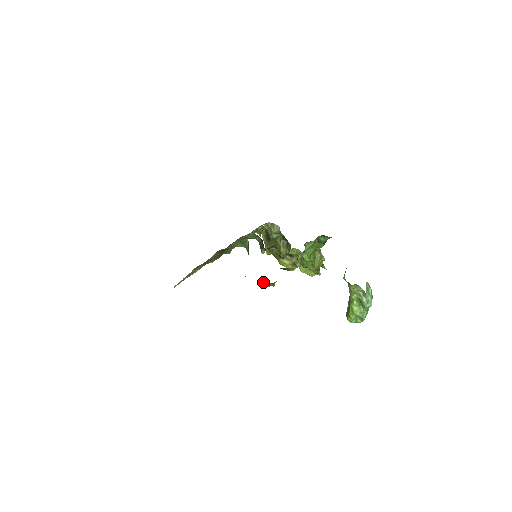
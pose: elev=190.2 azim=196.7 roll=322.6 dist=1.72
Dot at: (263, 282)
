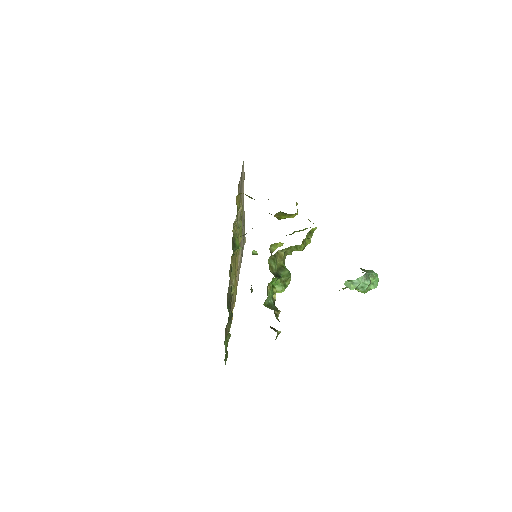
Dot at: occluded
